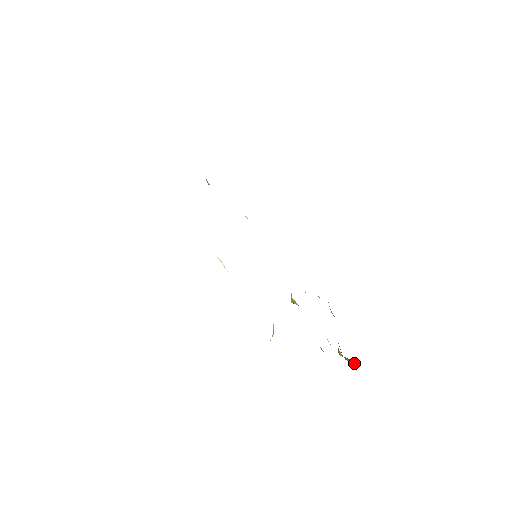
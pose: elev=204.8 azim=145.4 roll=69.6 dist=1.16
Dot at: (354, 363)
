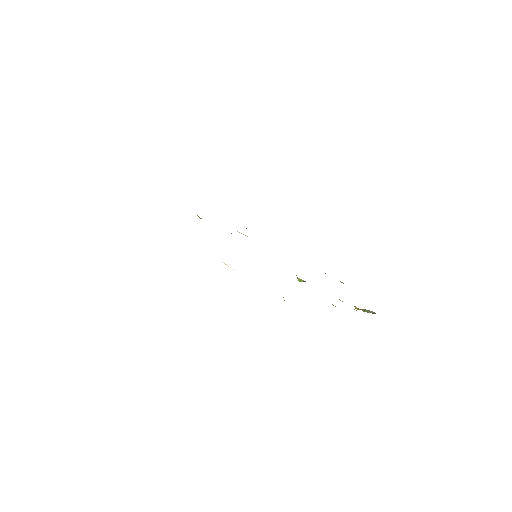
Dot at: (371, 311)
